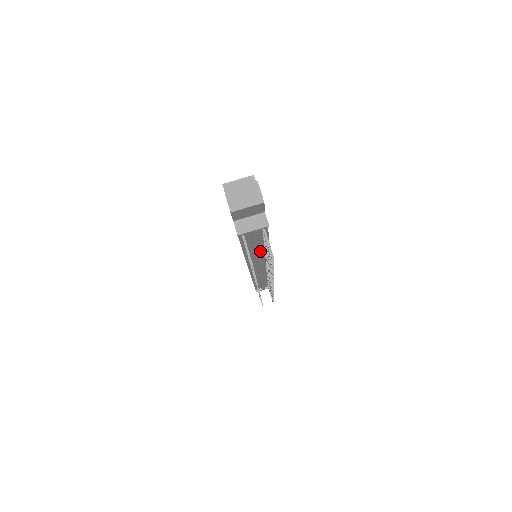
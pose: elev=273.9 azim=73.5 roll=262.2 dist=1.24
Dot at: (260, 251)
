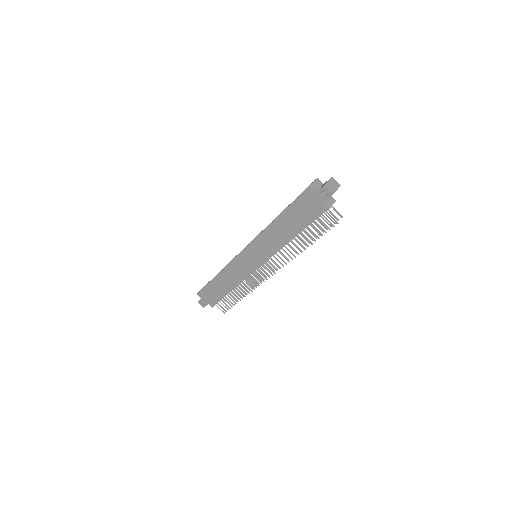
Dot at: occluded
